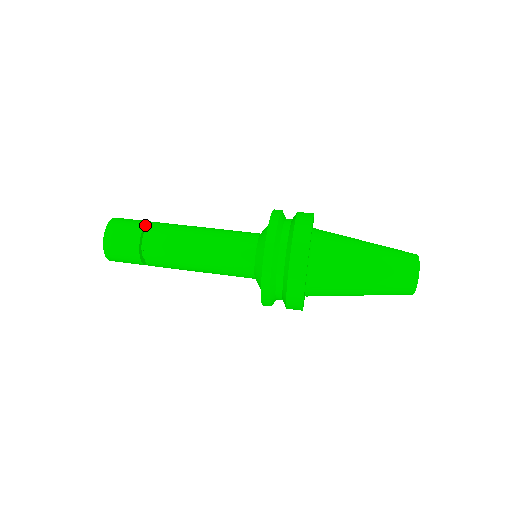
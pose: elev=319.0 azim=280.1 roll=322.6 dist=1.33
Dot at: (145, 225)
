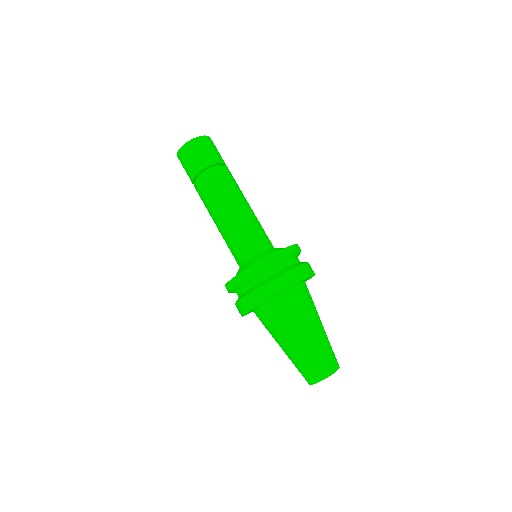
Dot at: (199, 172)
